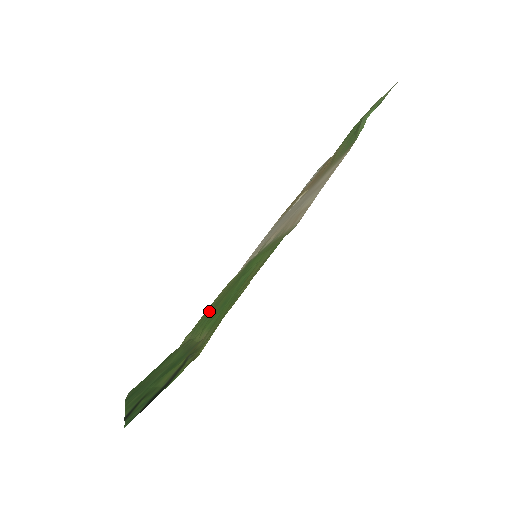
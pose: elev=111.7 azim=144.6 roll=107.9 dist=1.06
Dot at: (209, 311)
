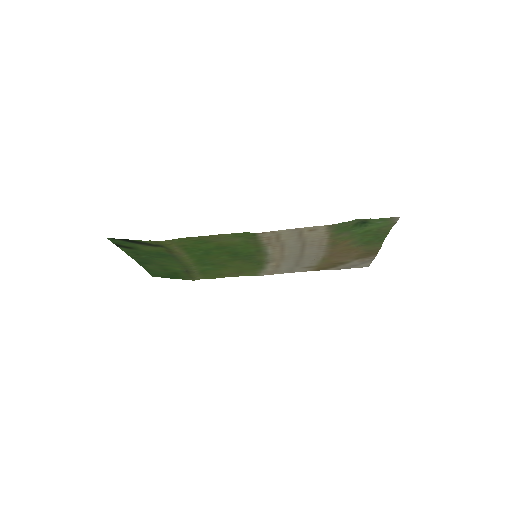
Dot at: (216, 269)
